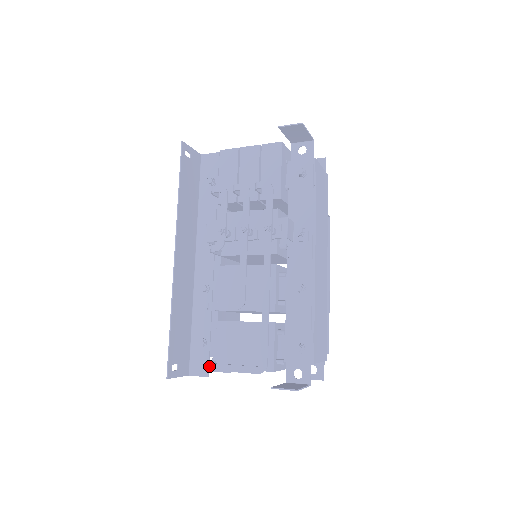
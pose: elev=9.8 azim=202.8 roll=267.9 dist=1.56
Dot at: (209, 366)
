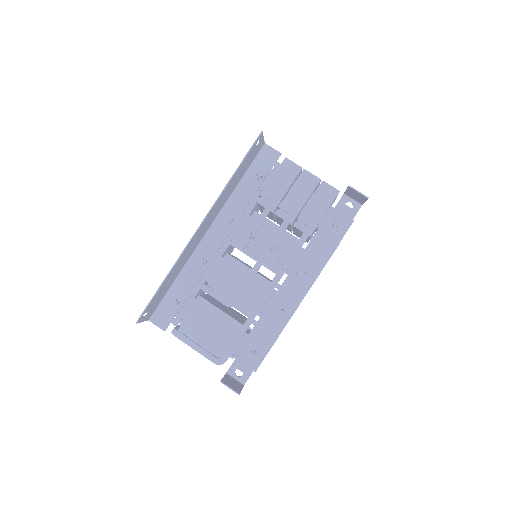
Dot at: (178, 334)
